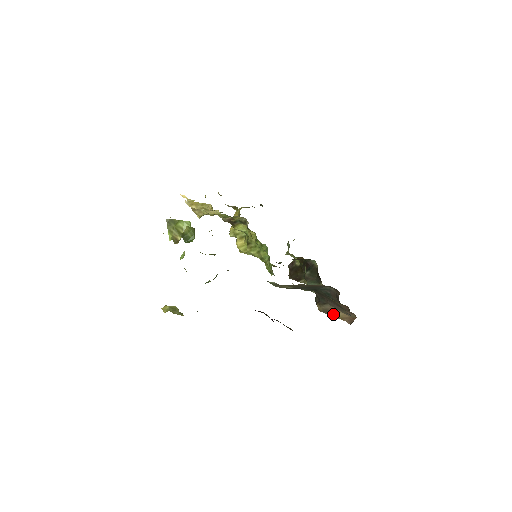
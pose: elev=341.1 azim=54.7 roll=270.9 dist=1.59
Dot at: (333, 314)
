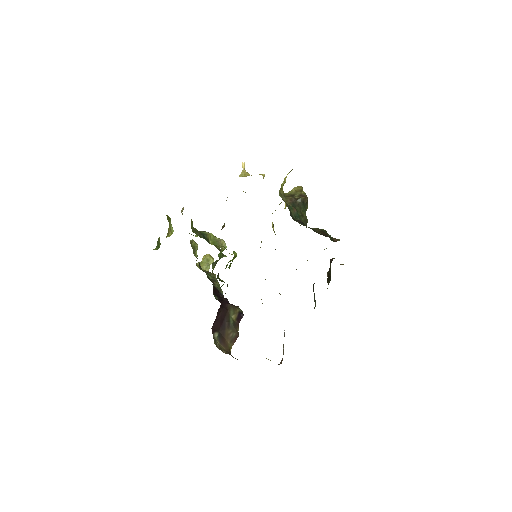
Dot at: occluded
